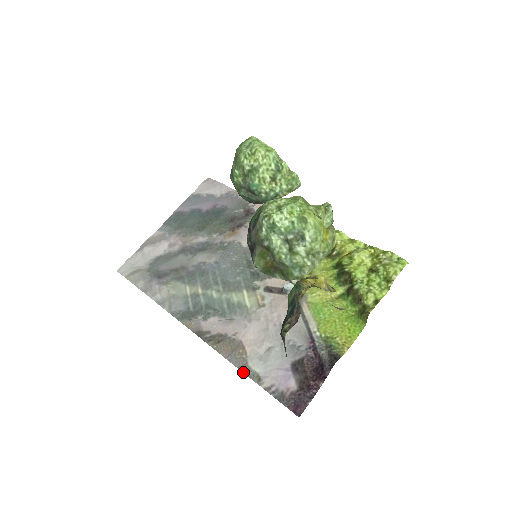
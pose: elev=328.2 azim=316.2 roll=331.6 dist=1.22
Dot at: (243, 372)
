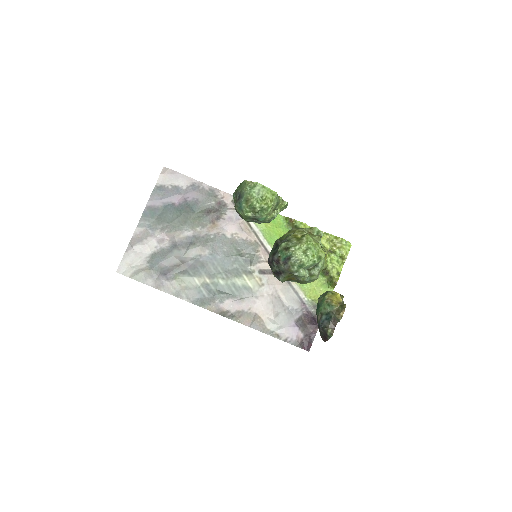
Dot at: (265, 333)
